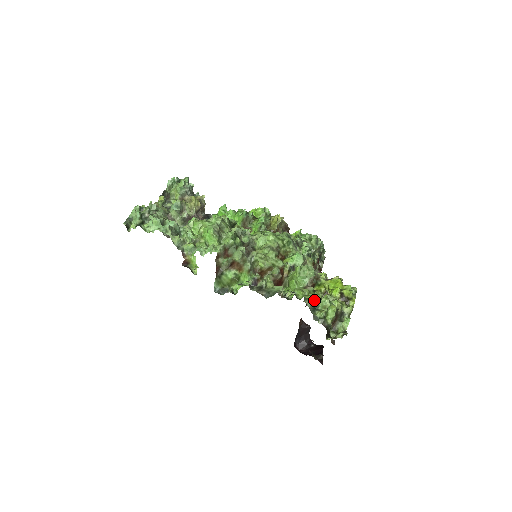
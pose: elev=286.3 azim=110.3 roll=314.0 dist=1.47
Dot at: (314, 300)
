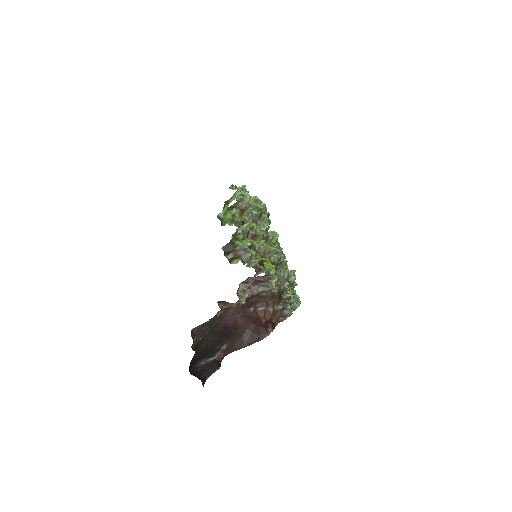
Dot at: occluded
